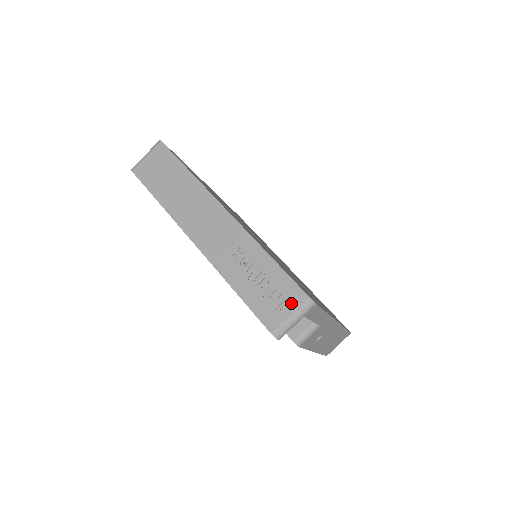
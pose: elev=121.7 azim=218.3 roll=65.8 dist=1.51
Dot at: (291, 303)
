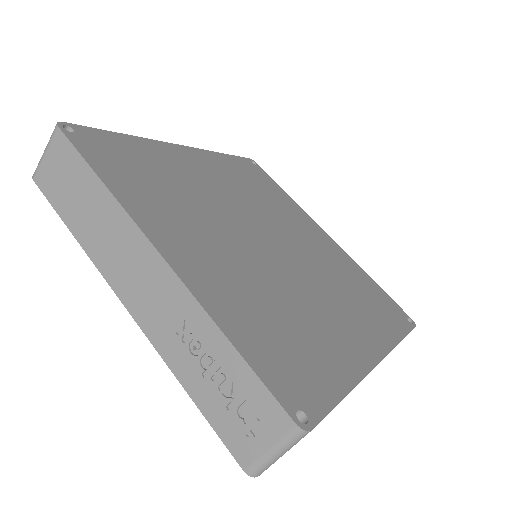
Dot at: (268, 429)
